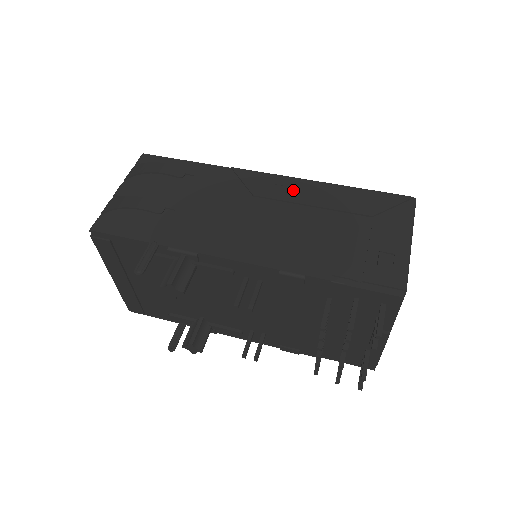
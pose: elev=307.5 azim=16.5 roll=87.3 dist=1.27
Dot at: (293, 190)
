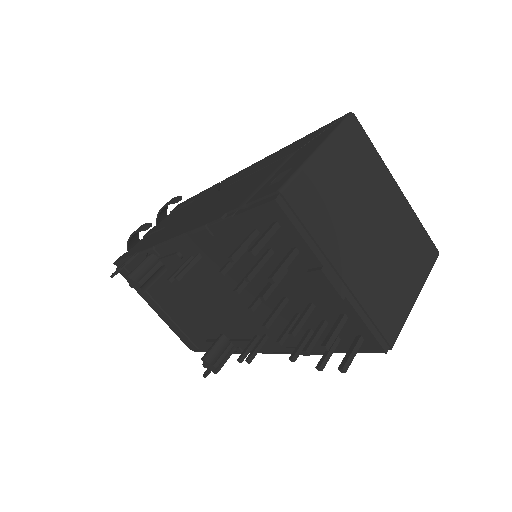
Dot at: (250, 170)
